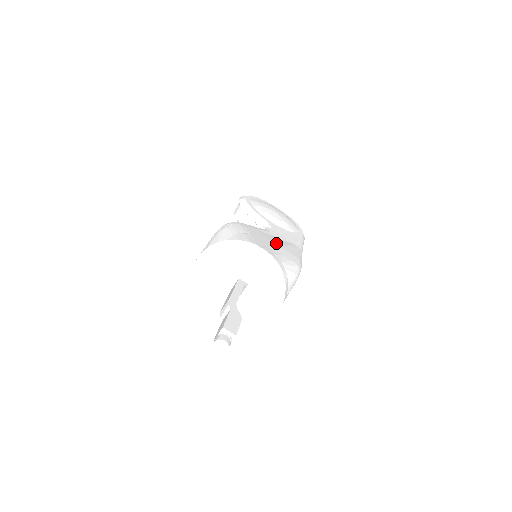
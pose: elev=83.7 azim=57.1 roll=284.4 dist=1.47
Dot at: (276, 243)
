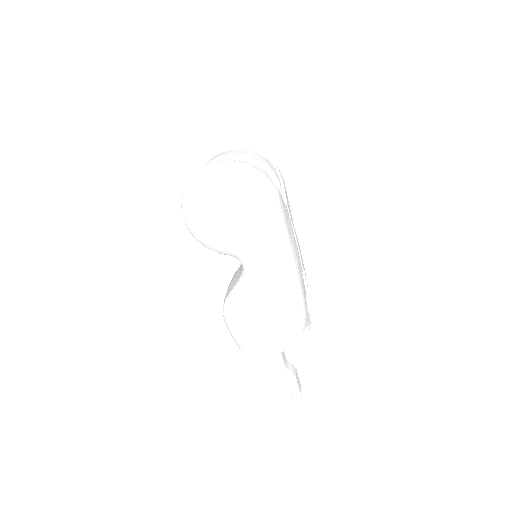
Dot at: (268, 312)
